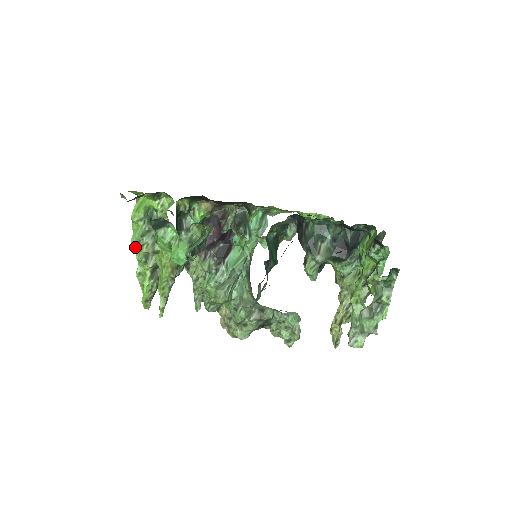
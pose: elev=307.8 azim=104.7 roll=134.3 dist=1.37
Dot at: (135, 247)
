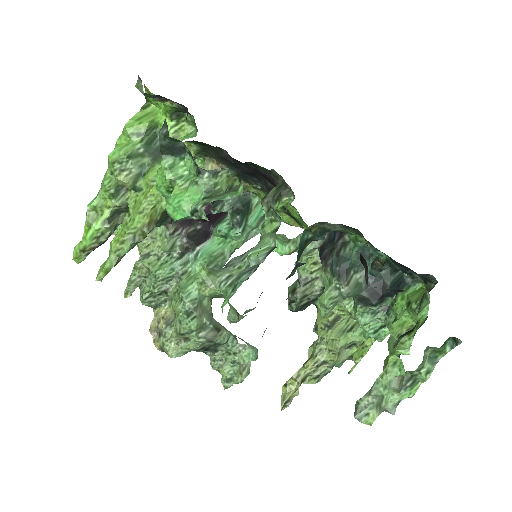
Dot at: (108, 168)
